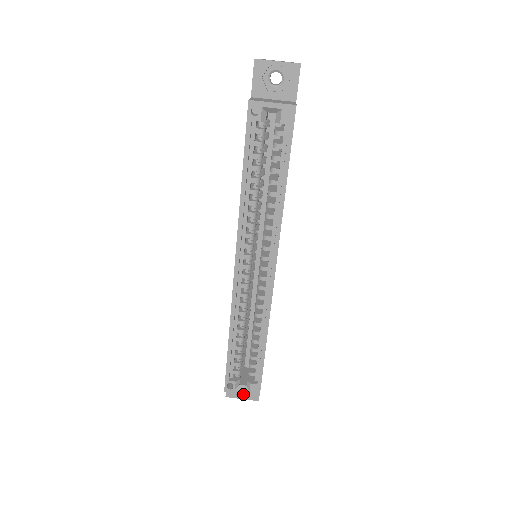
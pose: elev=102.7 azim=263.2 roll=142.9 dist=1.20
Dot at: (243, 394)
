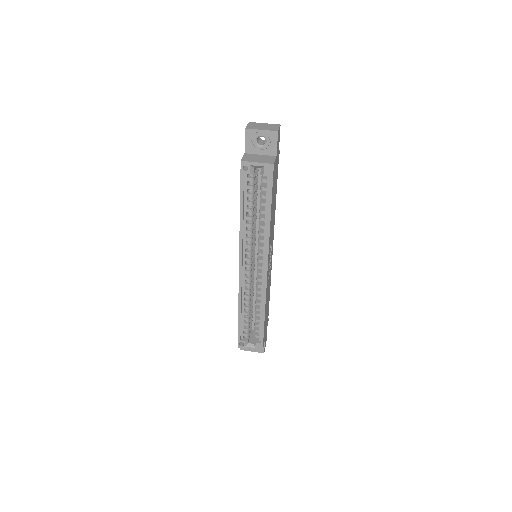
Dot at: occluded
